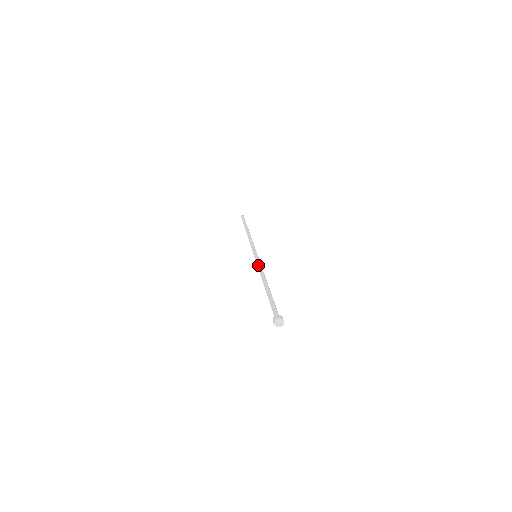
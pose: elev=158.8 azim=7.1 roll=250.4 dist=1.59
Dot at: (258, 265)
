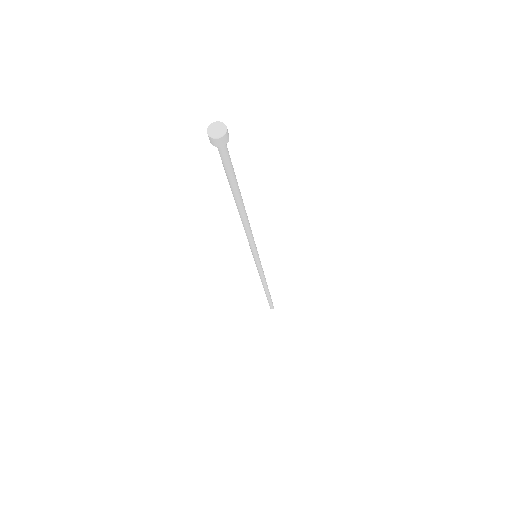
Dot at: occluded
